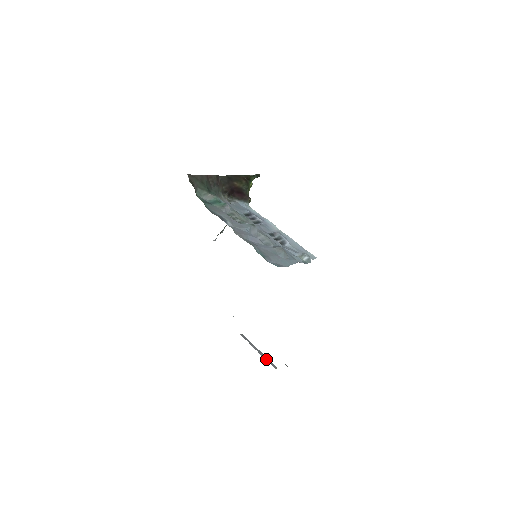
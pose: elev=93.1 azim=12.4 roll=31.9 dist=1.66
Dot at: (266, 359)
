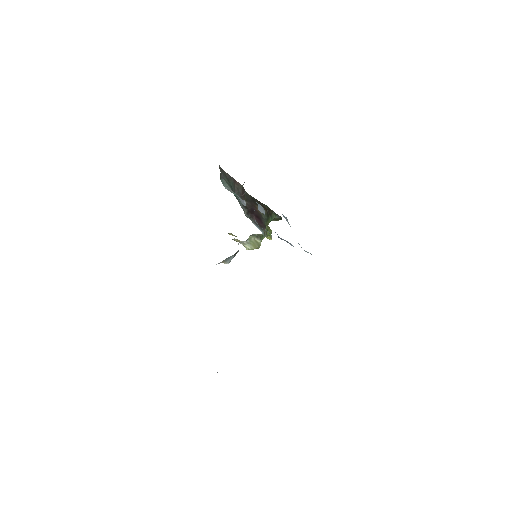
Dot at: occluded
